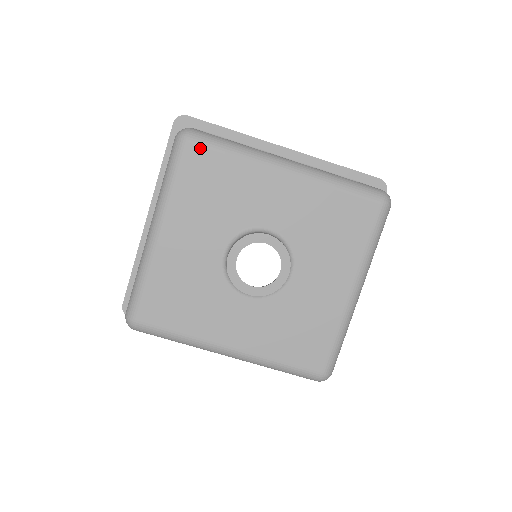
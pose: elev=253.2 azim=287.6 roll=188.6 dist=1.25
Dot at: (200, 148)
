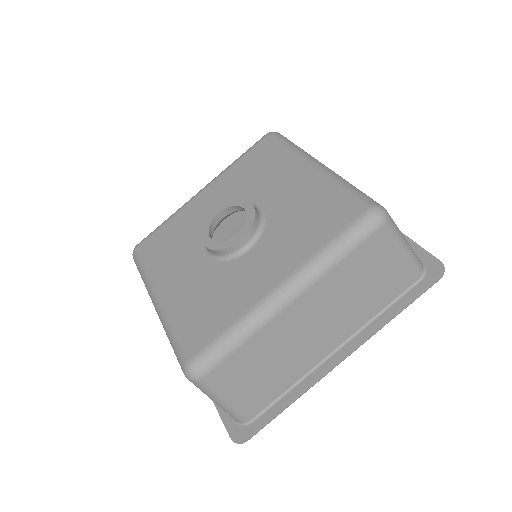
Dot at: (146, 241)
